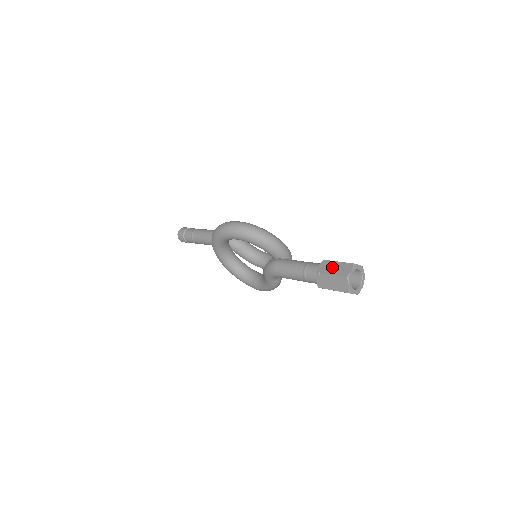
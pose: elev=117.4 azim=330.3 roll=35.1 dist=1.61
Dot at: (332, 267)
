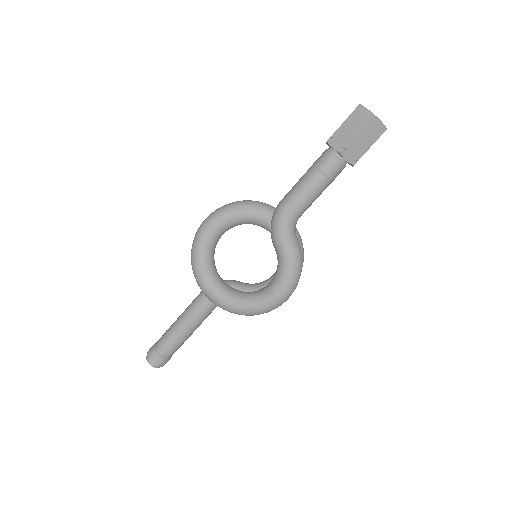
Dot at: occluded
